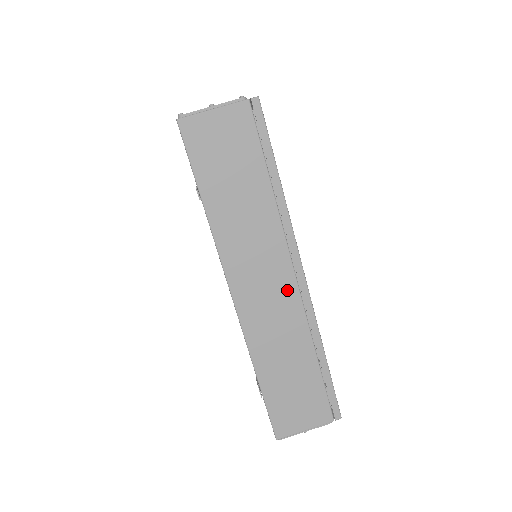
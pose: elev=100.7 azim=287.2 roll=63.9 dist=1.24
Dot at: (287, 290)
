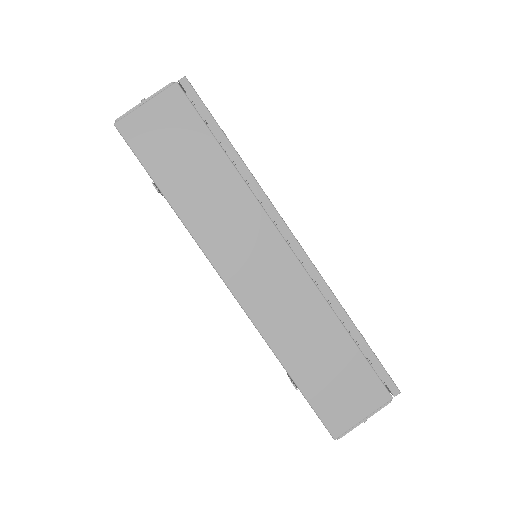
Dot at: (283, 261)
